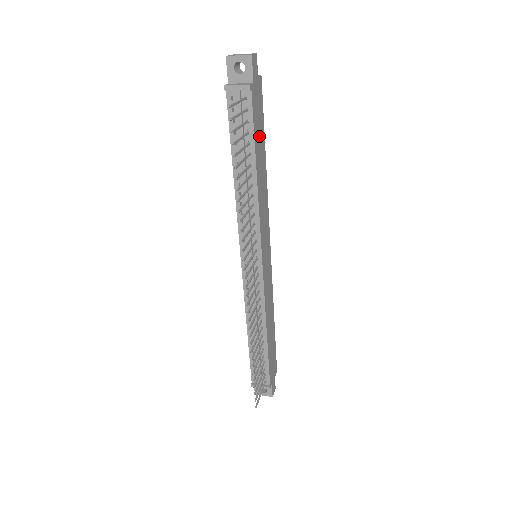
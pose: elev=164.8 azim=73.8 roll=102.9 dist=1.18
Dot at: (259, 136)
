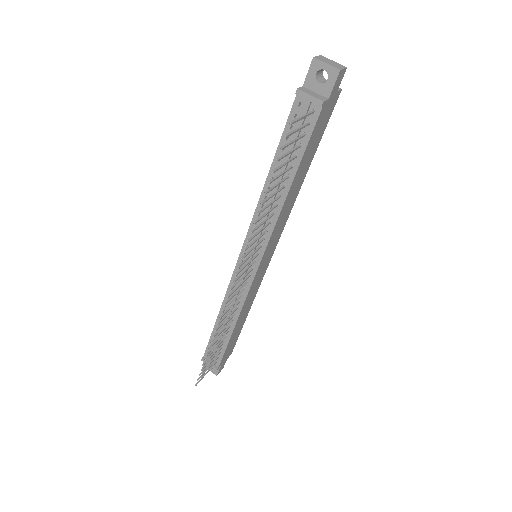
Dot at: (310, 151)
